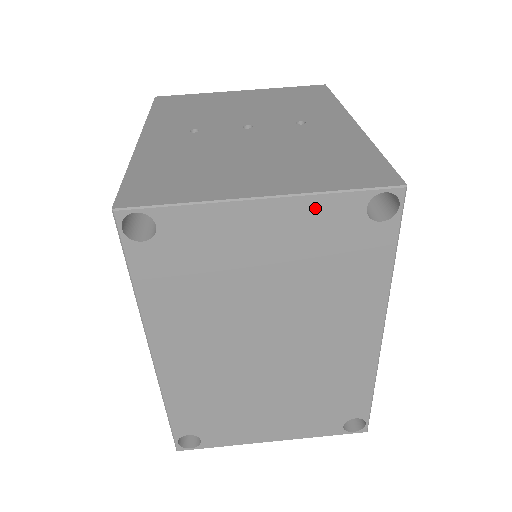
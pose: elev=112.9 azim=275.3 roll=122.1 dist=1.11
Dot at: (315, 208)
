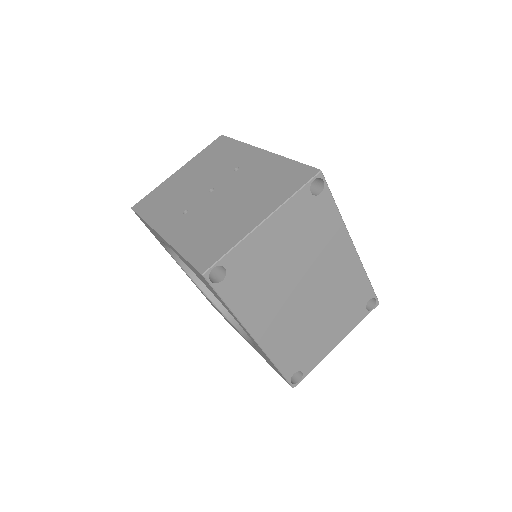
Dot at: (289, 208)
